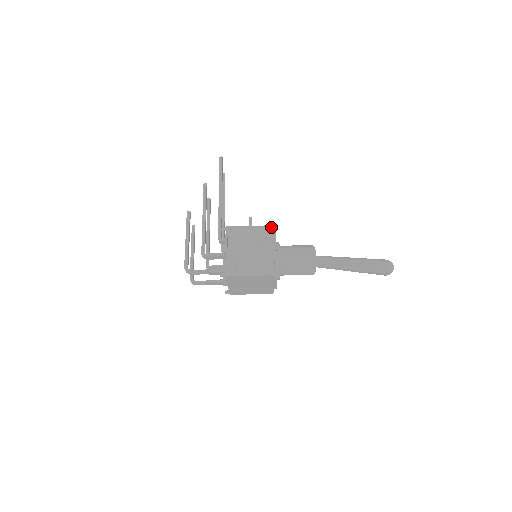
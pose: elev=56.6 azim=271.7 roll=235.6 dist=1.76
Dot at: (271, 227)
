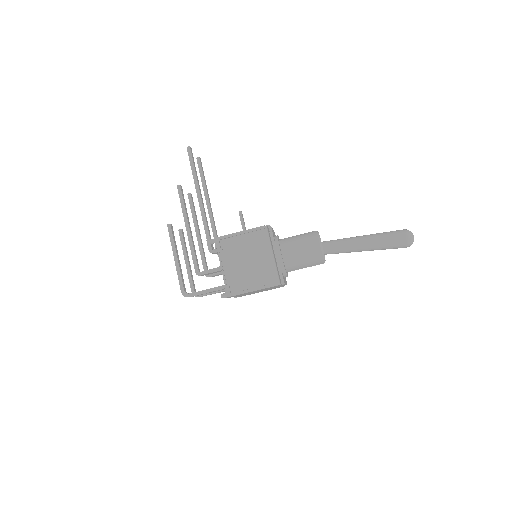
Dot at: (264, 228)
